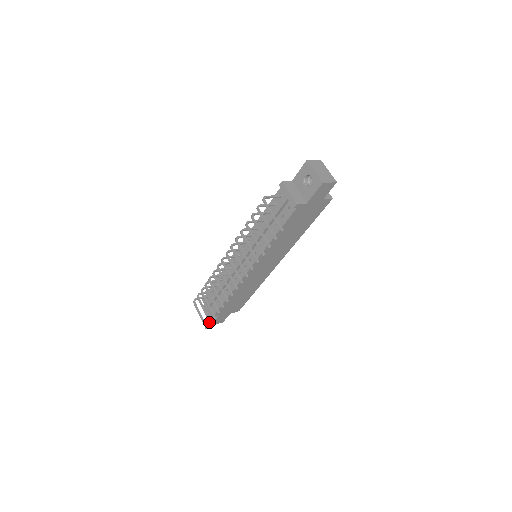
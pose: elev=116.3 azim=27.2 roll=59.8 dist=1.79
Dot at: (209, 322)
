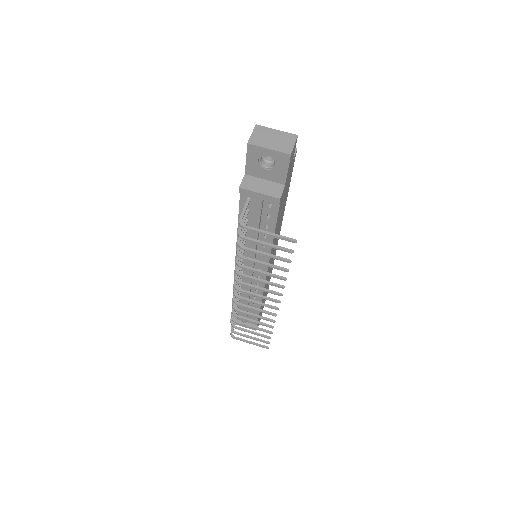
Dot at: occluded
